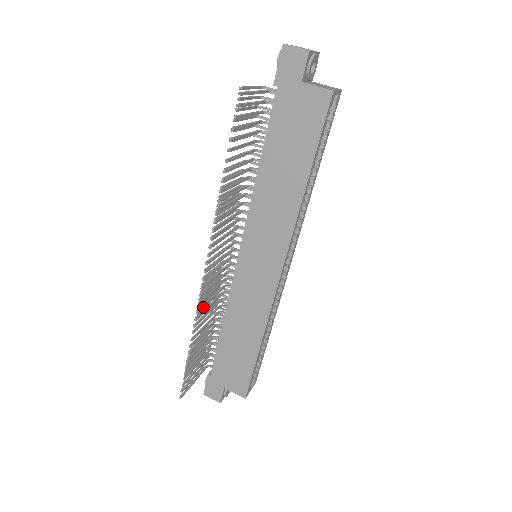
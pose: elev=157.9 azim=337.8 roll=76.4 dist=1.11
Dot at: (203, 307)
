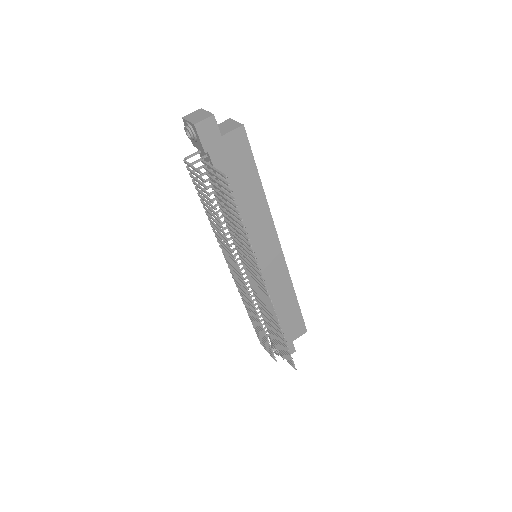
Dot at: (256, 316)
